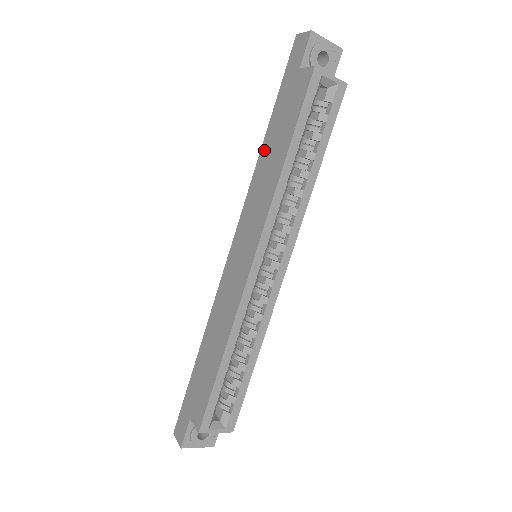
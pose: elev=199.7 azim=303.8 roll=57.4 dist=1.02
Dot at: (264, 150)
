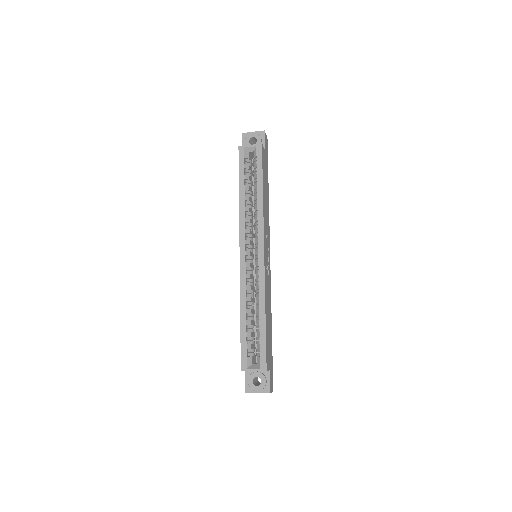
Dot at: occluded
